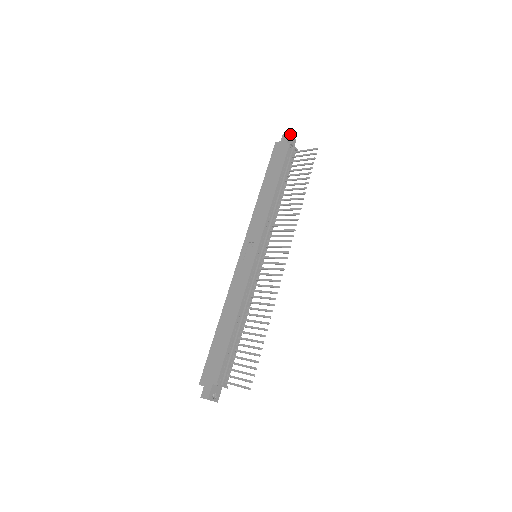
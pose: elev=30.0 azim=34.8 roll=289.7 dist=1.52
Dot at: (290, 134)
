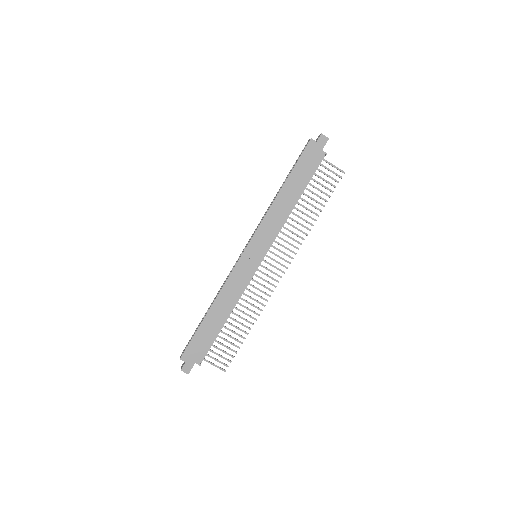
Dot at: (328, 139)
